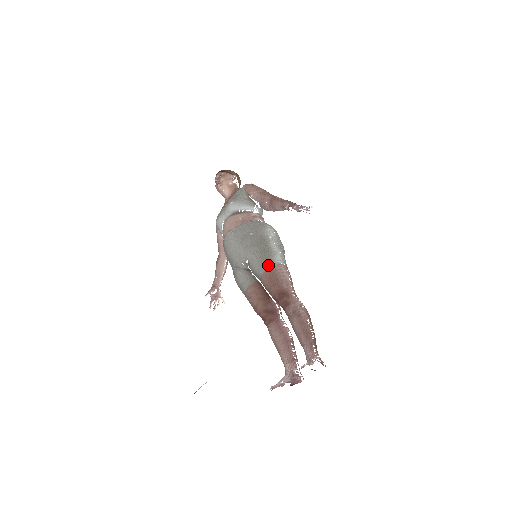
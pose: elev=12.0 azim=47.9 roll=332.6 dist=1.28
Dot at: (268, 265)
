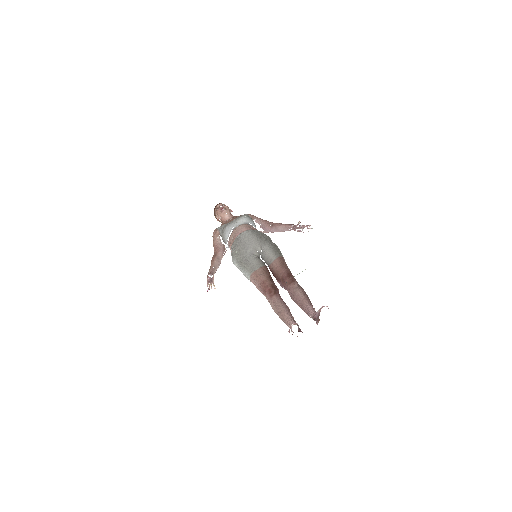
Dot at: (280, 255)
